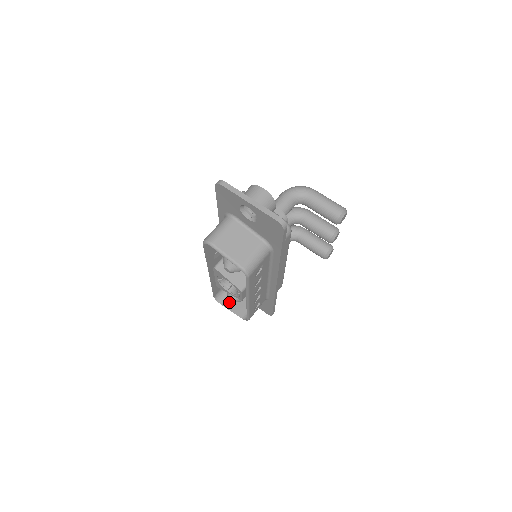
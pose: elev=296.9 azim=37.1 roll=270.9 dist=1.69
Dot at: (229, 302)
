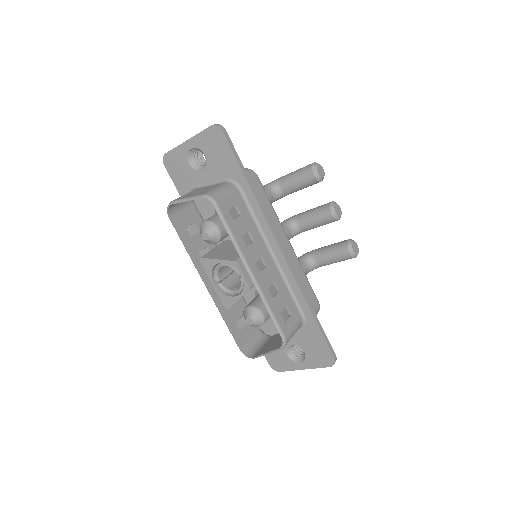
Dot at: (263, 350)
